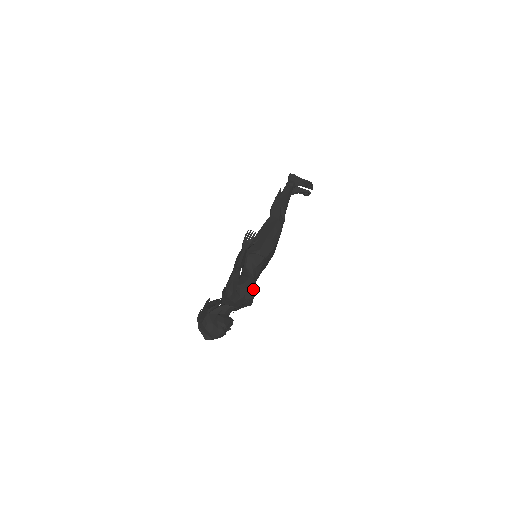
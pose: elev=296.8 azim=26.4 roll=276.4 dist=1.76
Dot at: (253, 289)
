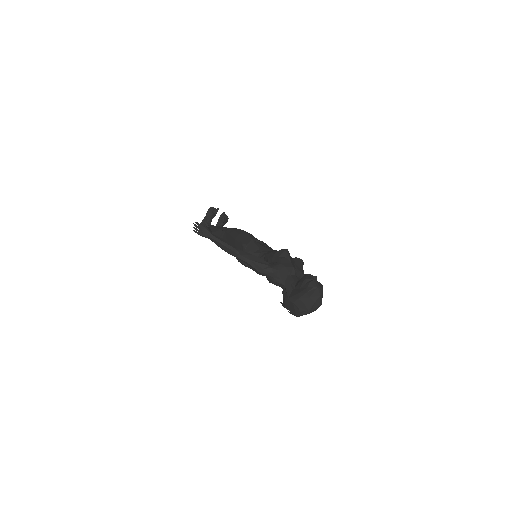
Dot at: occluded
